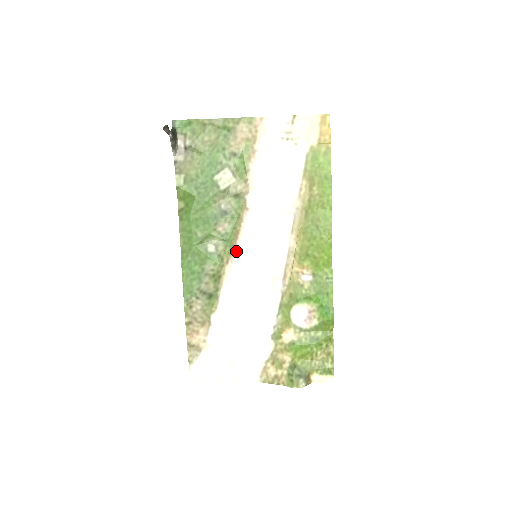
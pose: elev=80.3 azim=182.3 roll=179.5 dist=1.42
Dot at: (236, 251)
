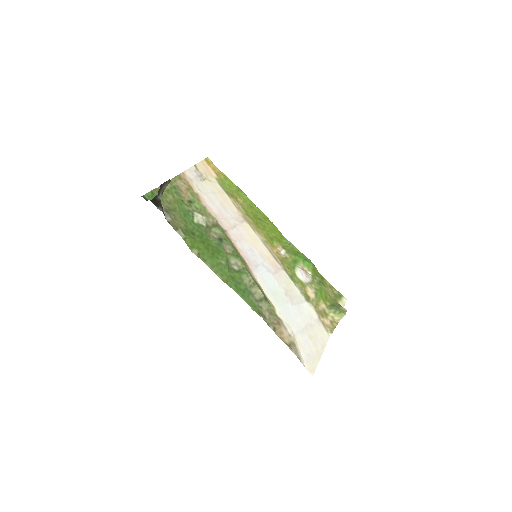
Dot at: (246, 261)
